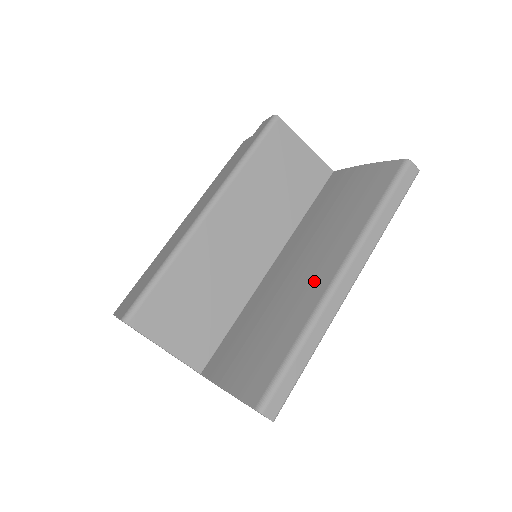
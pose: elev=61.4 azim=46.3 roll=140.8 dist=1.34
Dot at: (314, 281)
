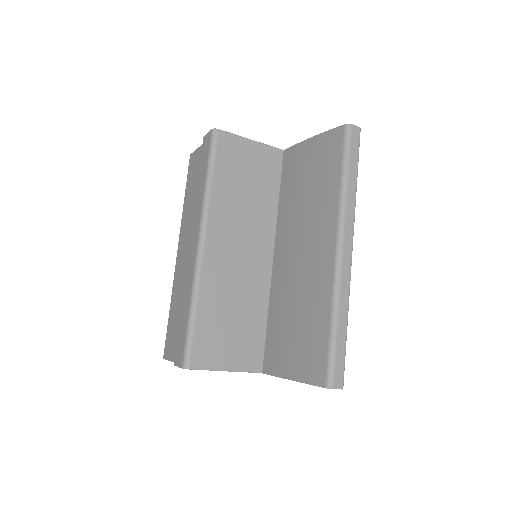
Dot at: (320, 264)
